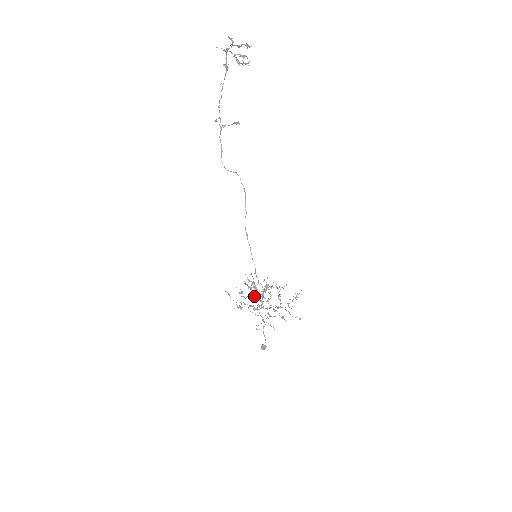
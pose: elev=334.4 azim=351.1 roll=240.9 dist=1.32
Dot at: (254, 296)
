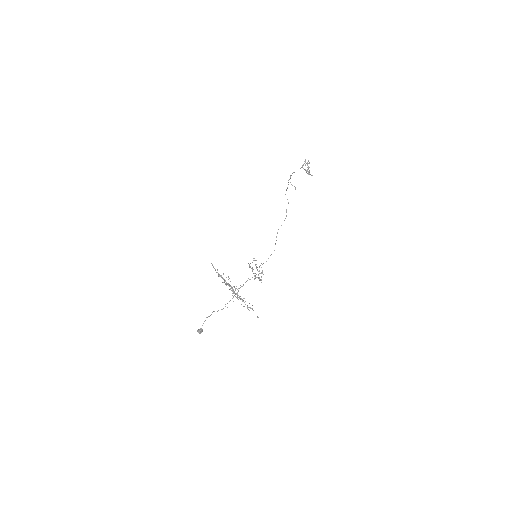
Dot at: occluded
